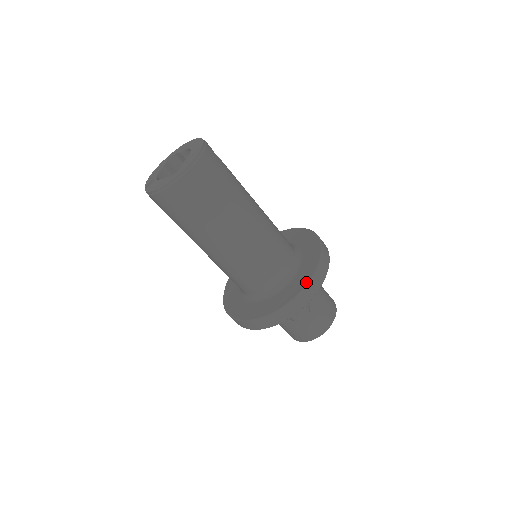
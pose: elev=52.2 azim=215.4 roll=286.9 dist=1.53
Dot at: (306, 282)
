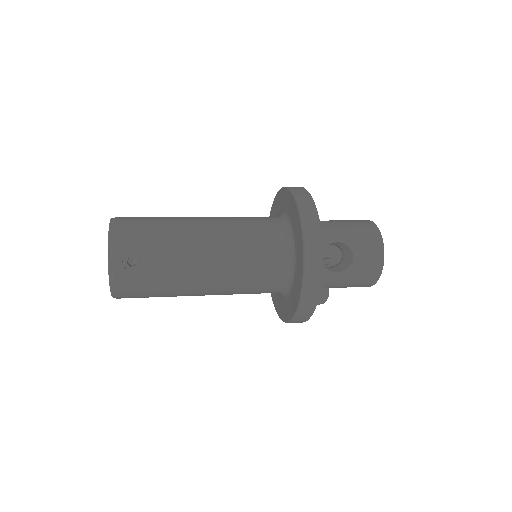
Dot at: (289, 319)
